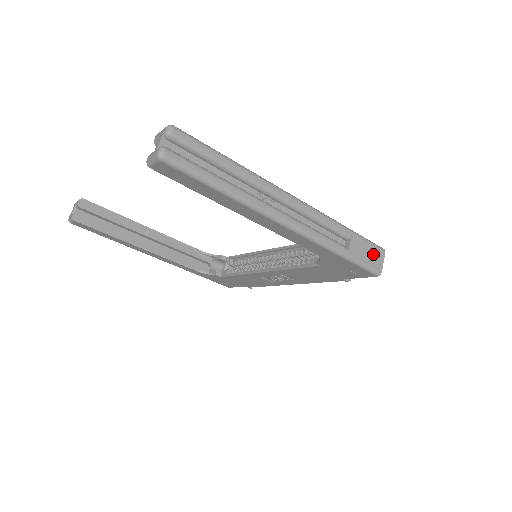
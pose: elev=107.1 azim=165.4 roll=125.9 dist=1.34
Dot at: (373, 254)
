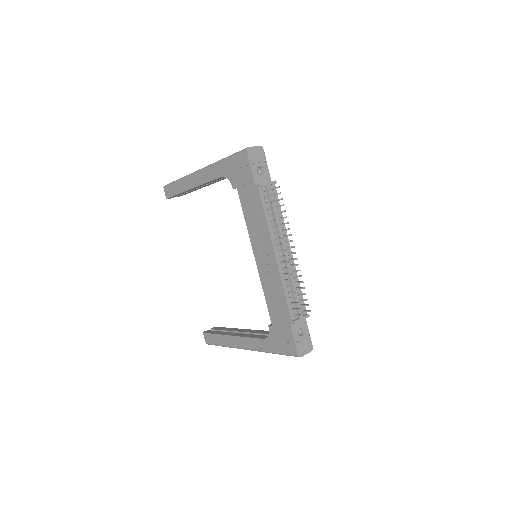
Dot at: occluded
